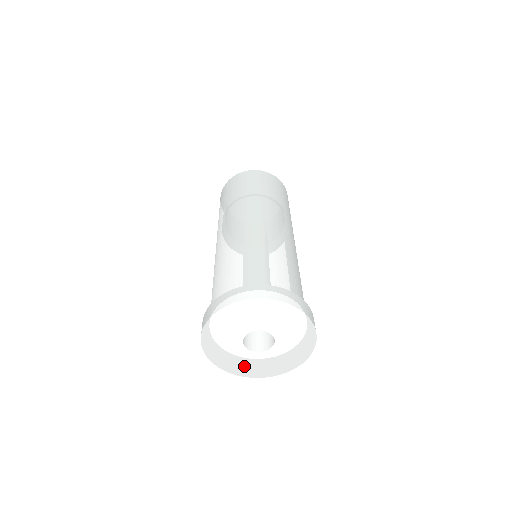
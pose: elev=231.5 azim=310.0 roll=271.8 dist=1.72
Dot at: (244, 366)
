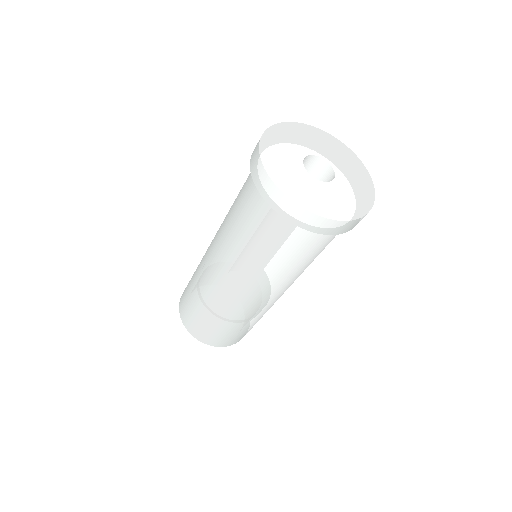
Dot at: (326, 203)
